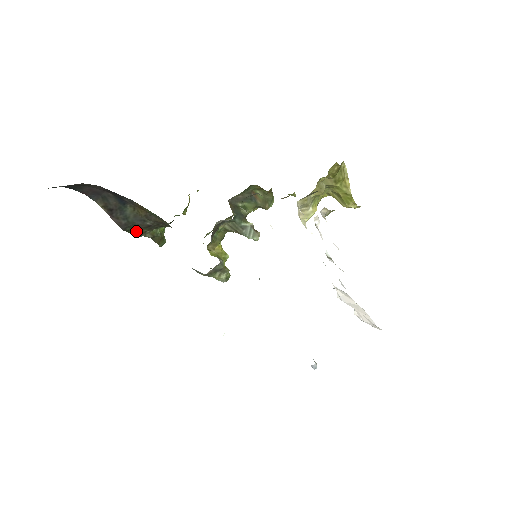
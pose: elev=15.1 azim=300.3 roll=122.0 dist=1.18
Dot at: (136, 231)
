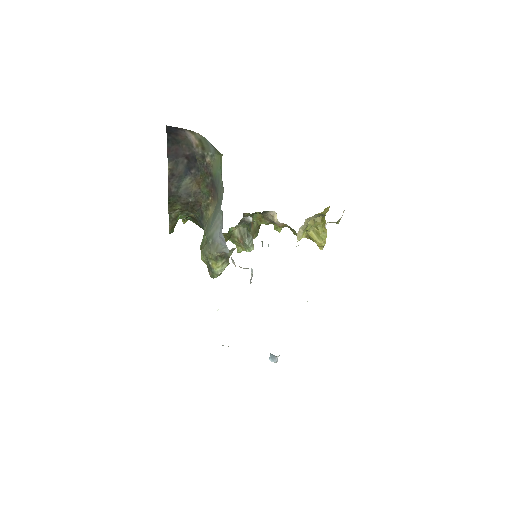
Dot at: (172, 204)
